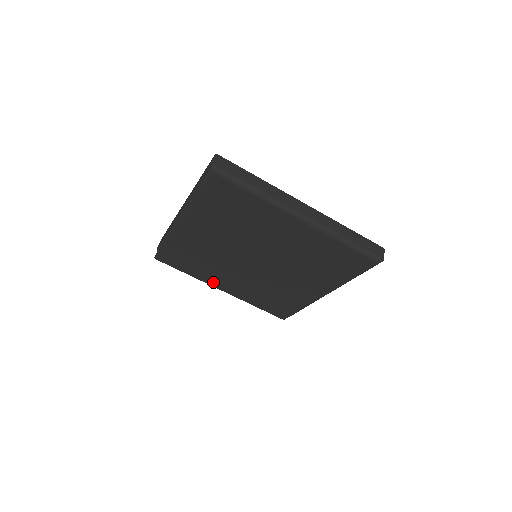
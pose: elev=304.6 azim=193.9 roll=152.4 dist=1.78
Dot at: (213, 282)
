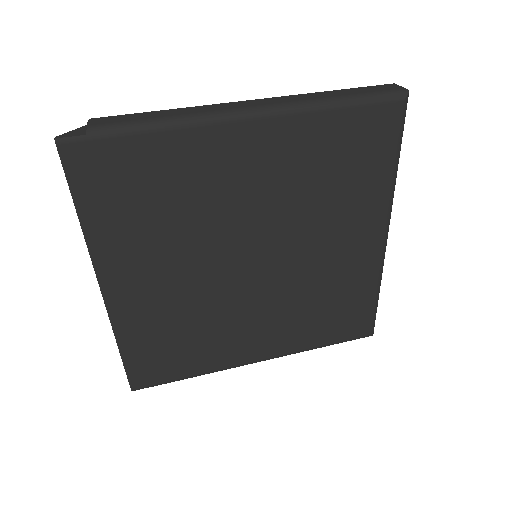
Dot at: (111, 265)
